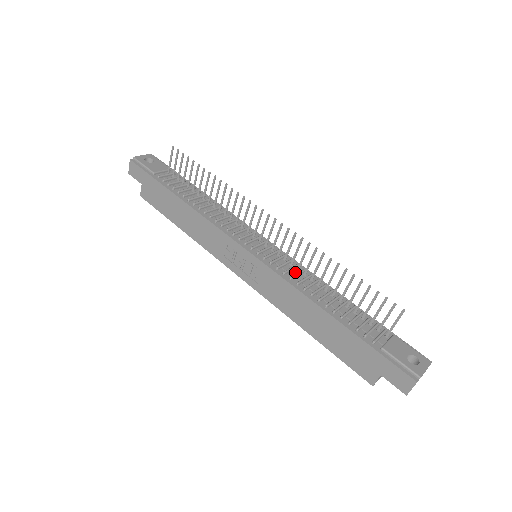
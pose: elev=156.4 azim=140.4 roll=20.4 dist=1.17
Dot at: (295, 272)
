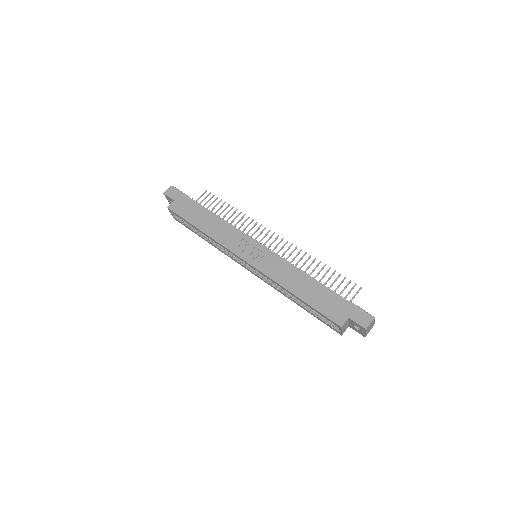
Dot at: occluded
